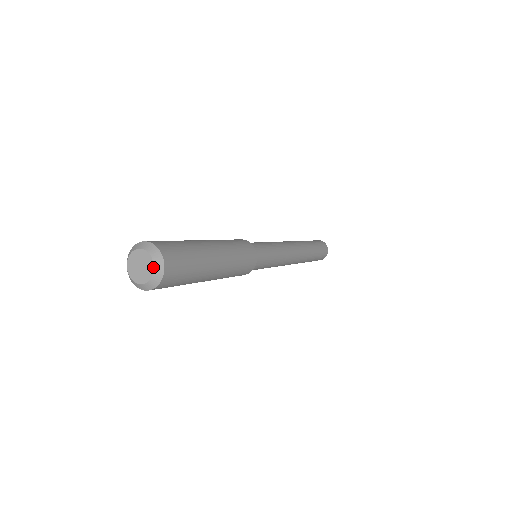
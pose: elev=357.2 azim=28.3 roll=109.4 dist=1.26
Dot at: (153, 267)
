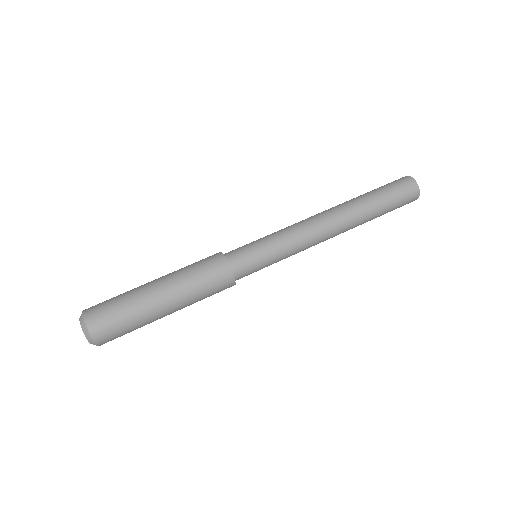
Dot at: occluded
